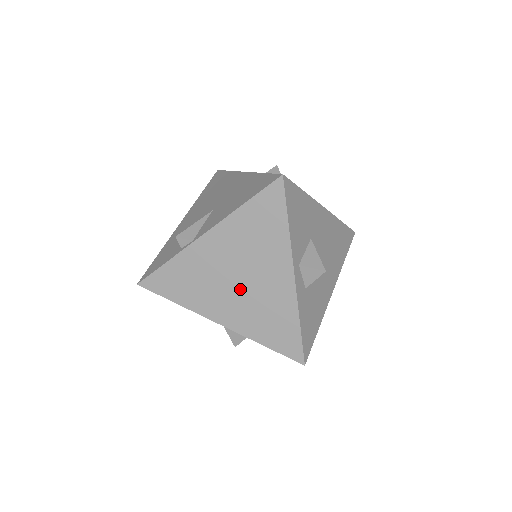
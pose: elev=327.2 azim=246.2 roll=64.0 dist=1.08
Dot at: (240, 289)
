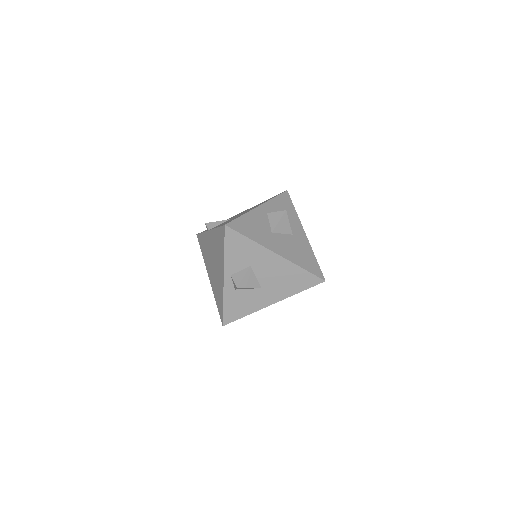
Dot at: (213, 268)
